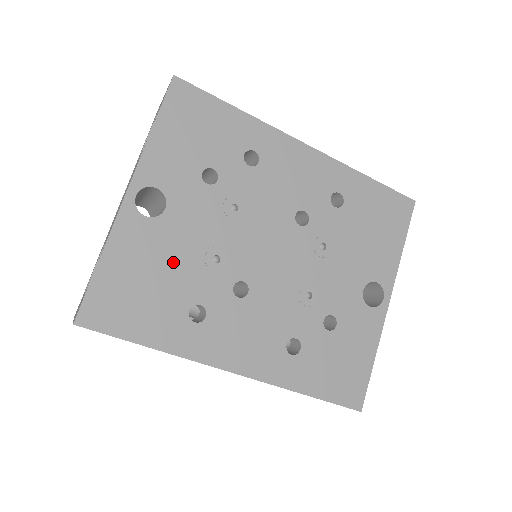
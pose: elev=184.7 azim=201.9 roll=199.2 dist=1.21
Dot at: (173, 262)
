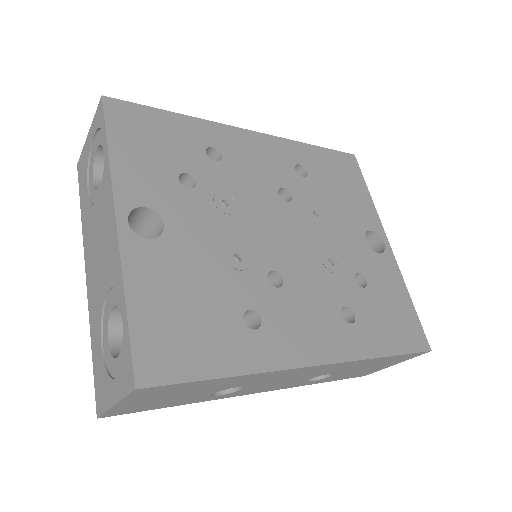
Dot at: (201, 276)
